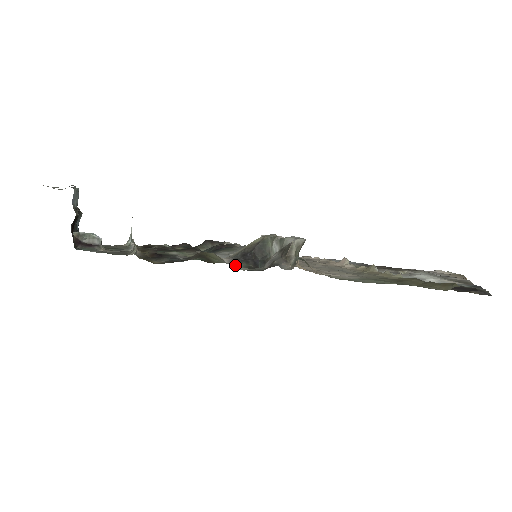
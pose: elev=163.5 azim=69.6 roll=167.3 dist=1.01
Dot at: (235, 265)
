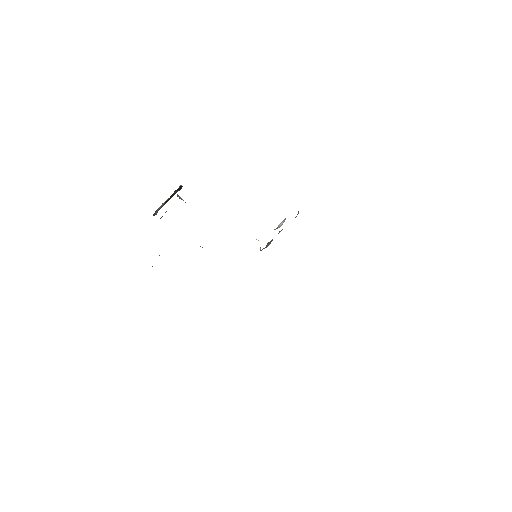
Dot at: occluded
